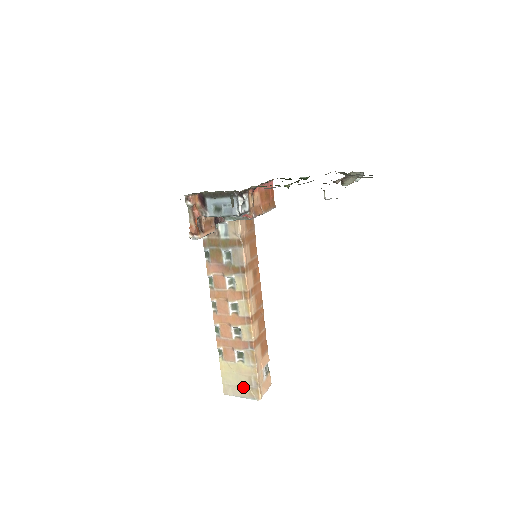
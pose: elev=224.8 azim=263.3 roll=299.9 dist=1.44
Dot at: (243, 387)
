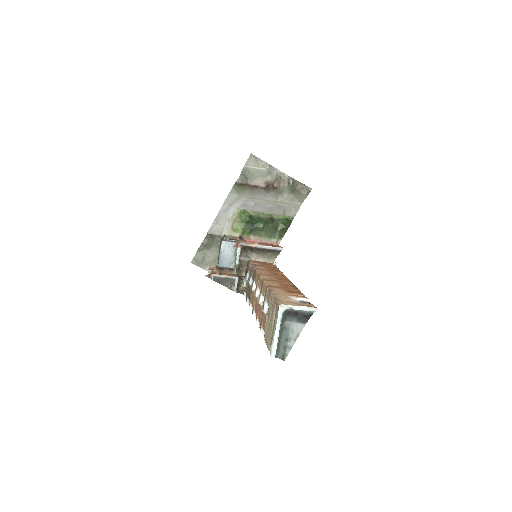
Dot at: (274, 322)
